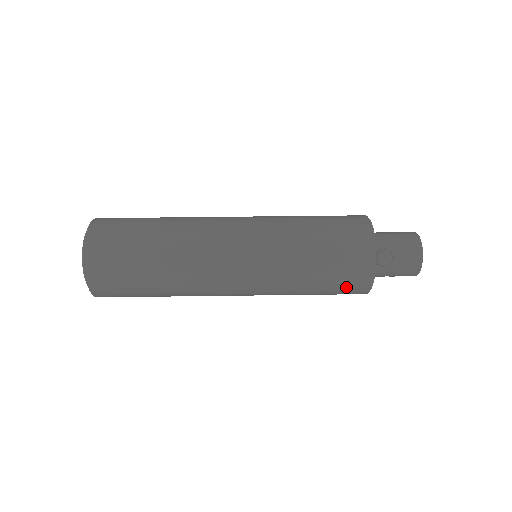
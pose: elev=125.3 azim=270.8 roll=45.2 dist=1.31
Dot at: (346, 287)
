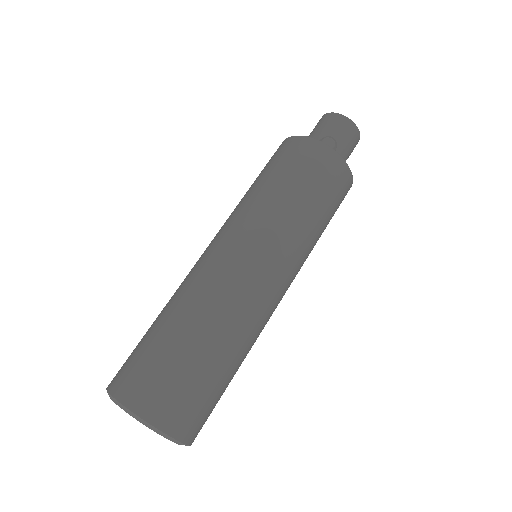
Dot at: (335, 185)
